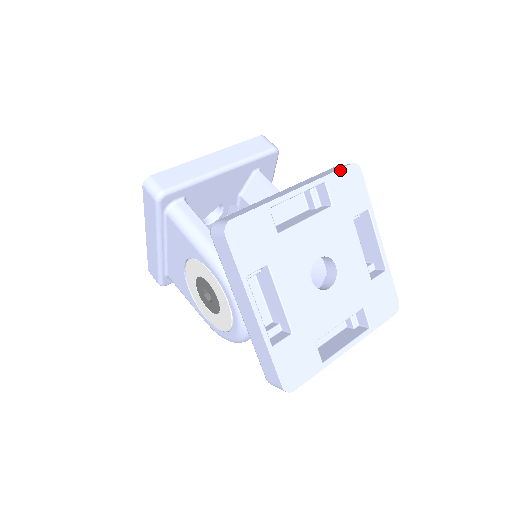
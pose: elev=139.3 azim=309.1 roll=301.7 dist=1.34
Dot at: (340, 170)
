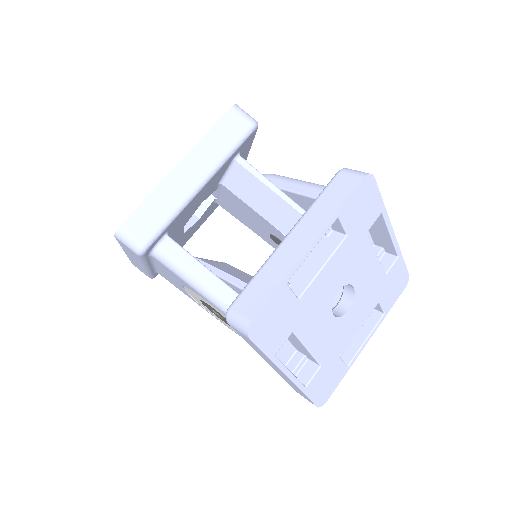
Dot at: (353, 193)
